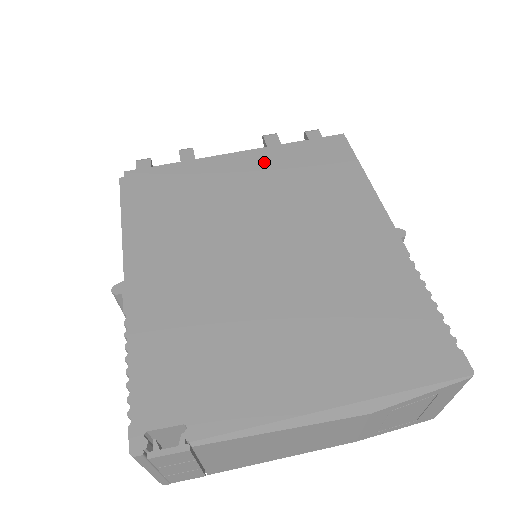
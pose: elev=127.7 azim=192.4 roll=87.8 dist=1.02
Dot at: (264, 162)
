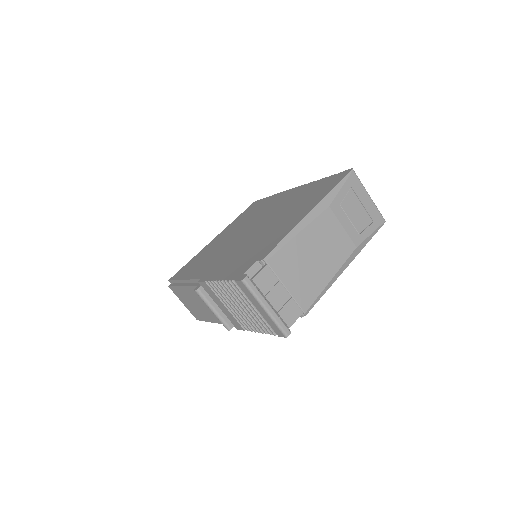
Dot at: (228, 229)
